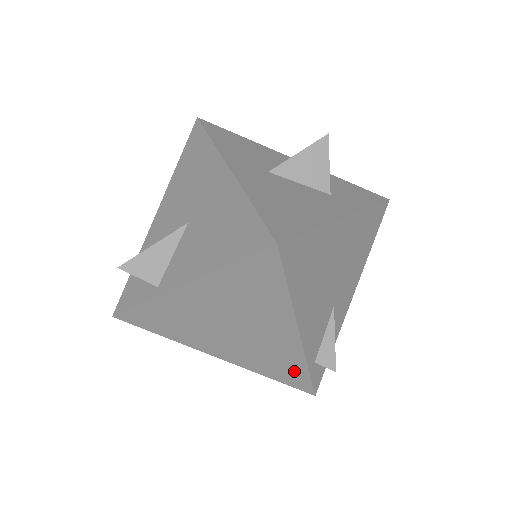
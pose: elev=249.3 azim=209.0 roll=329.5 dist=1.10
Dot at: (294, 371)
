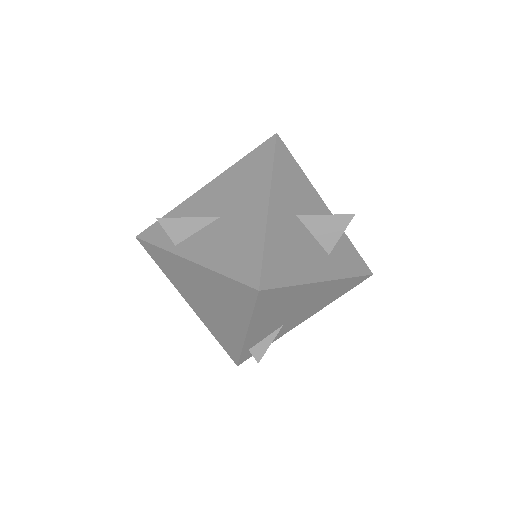
Dot at: (232, 346)
